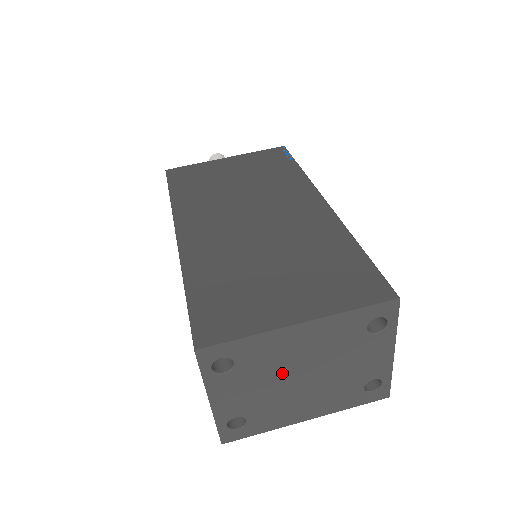
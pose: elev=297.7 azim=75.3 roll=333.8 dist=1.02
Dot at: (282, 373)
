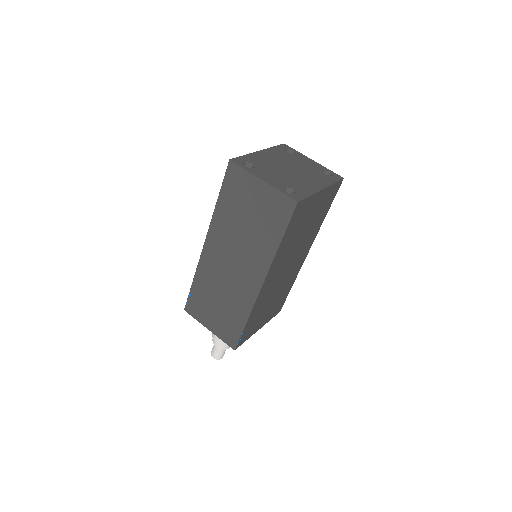
Dot at: (278, 168)
